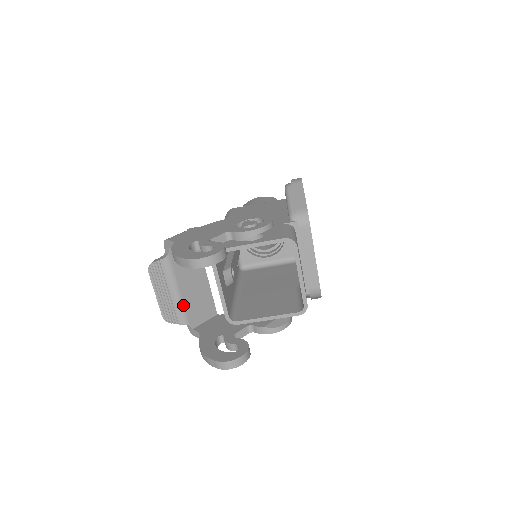
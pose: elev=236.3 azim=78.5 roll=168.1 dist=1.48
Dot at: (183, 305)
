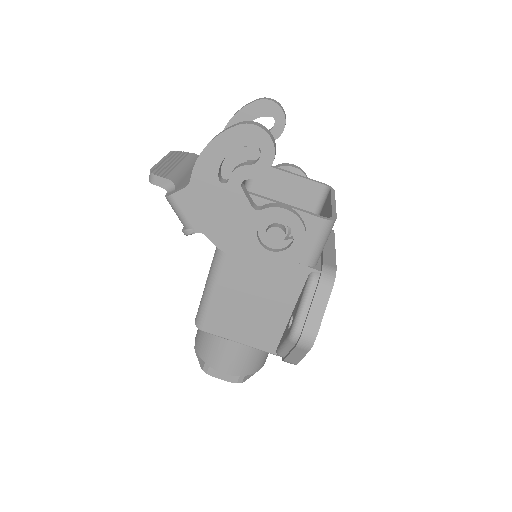
Dot at: (183, 176)
